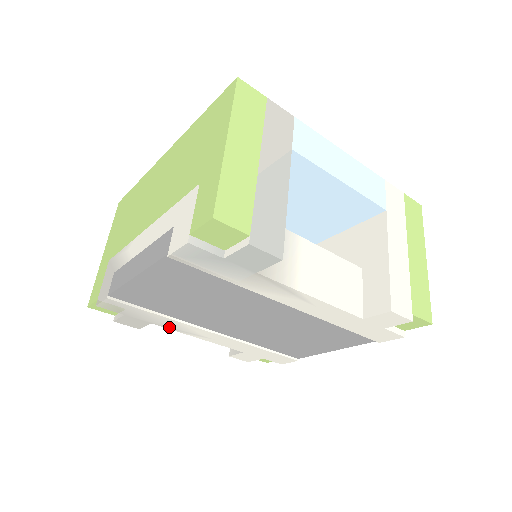
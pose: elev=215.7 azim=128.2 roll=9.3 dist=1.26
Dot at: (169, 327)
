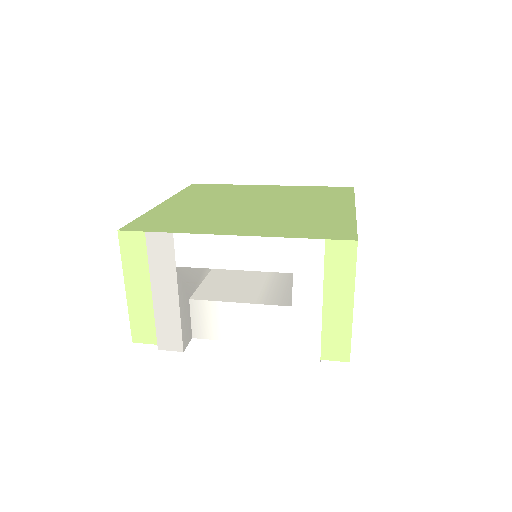
Dot at: occluded
